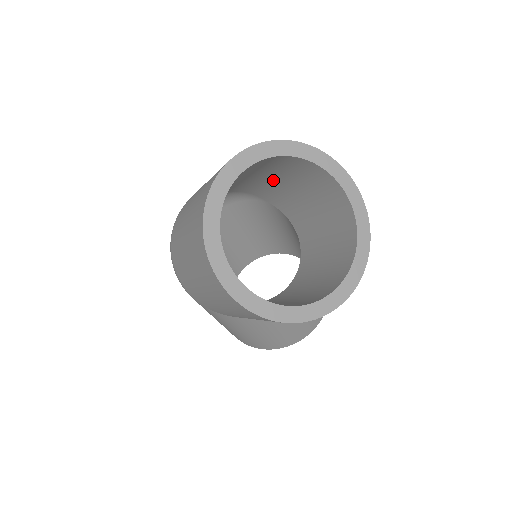
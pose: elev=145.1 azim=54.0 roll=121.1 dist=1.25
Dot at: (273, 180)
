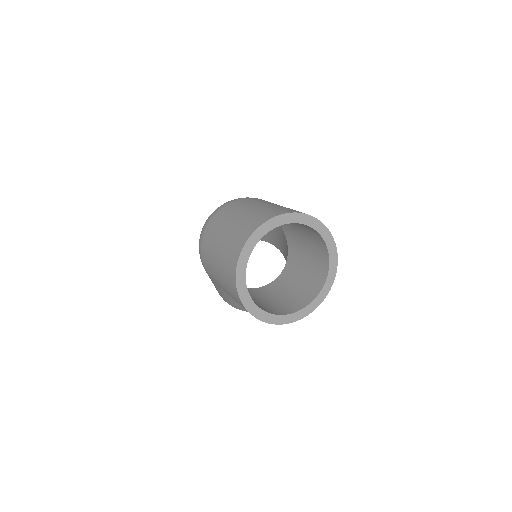
Dot at: occluded
